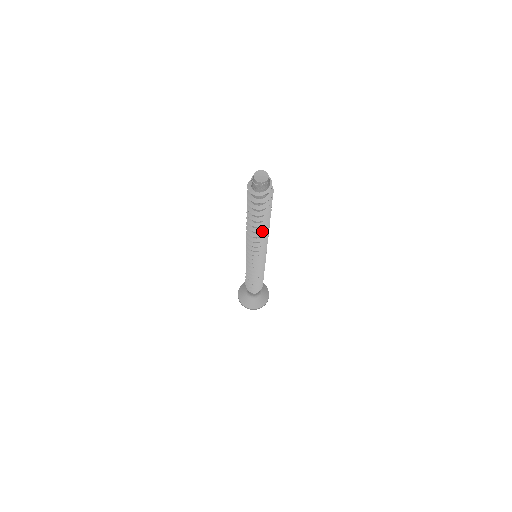
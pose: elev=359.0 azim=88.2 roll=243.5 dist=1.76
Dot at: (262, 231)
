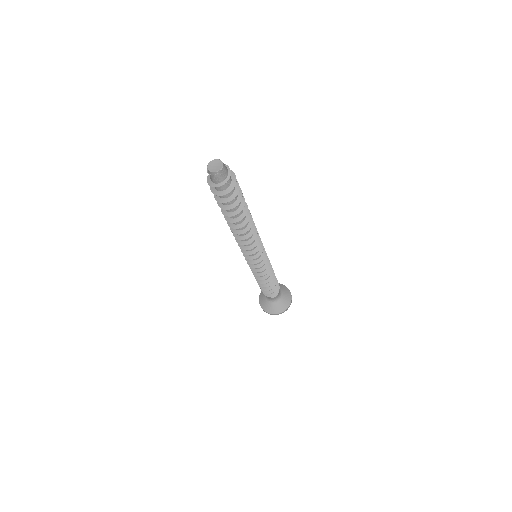
Dot at: occluded
